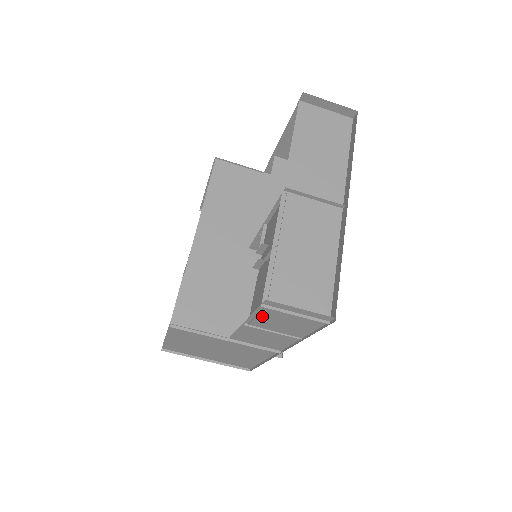
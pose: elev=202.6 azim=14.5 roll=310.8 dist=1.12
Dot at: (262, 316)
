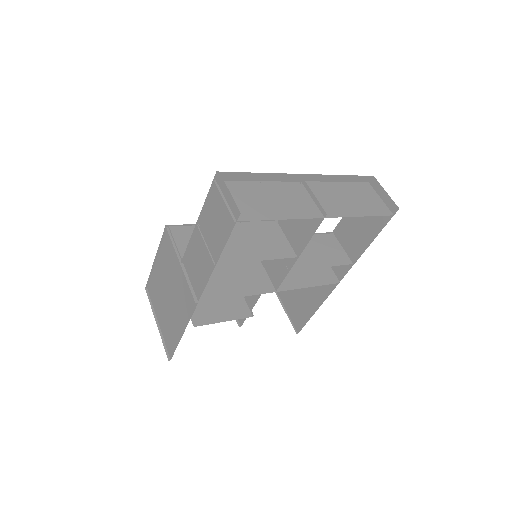
Dot at: (210, 208)
